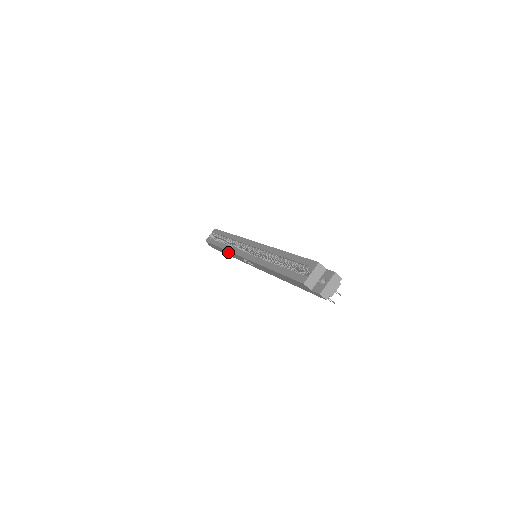
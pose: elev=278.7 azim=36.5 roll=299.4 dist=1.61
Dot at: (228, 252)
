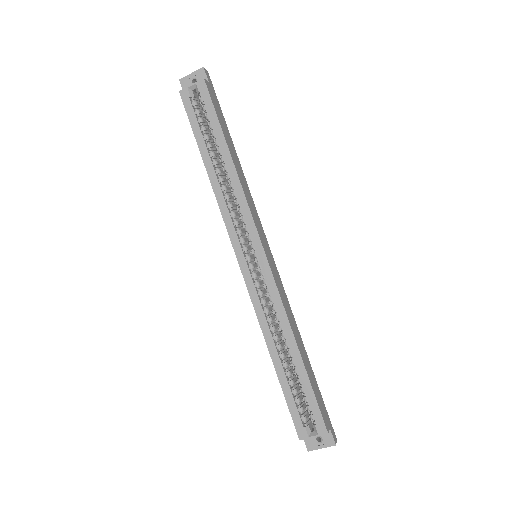
Dot at: (216, 194)
